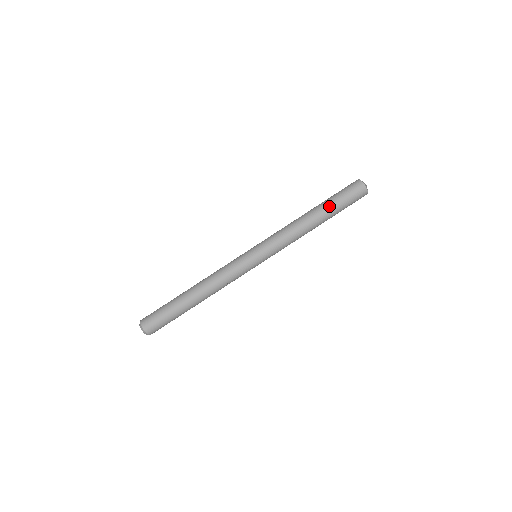
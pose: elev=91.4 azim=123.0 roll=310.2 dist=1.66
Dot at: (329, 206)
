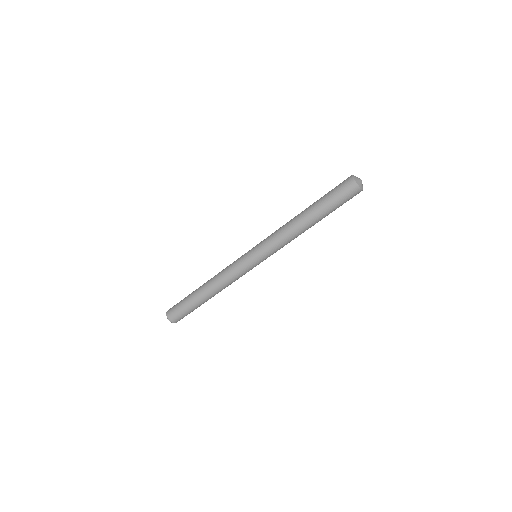
Dot at: (318, 205)
